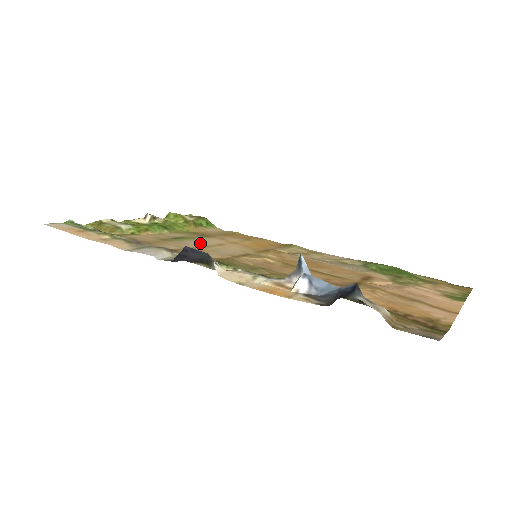
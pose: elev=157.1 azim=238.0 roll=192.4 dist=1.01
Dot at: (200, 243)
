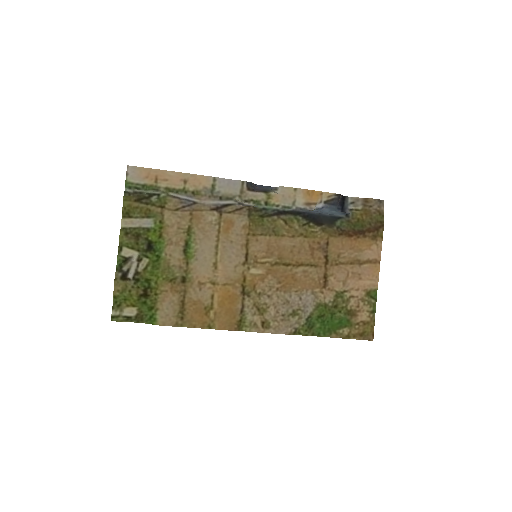
Dot at: (207, 251)
